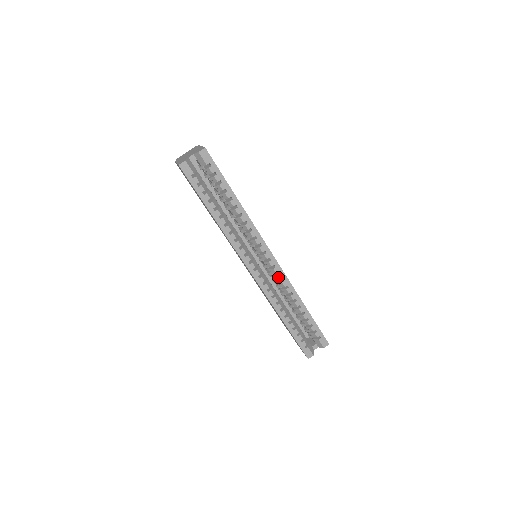
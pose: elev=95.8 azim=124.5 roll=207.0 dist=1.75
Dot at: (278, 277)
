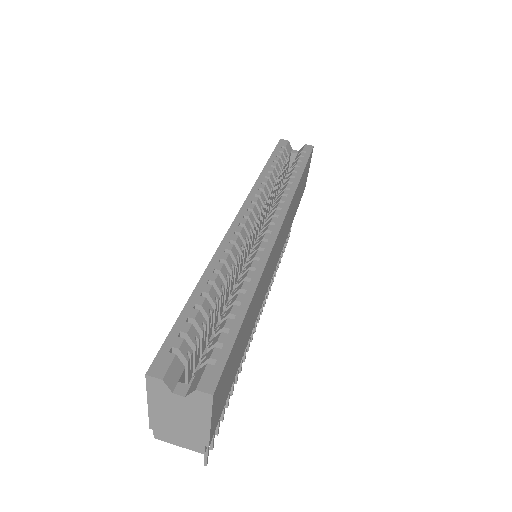
Dot at: (261, 243)
